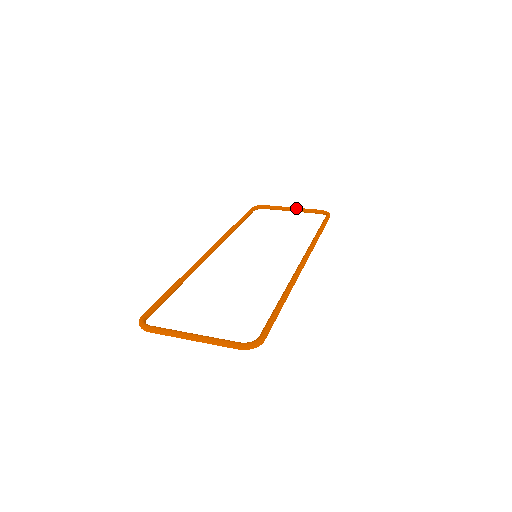
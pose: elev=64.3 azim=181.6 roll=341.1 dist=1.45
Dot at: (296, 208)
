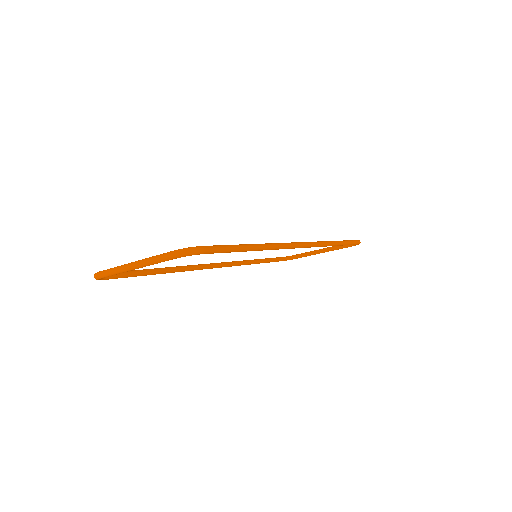
Dot at: occluded
